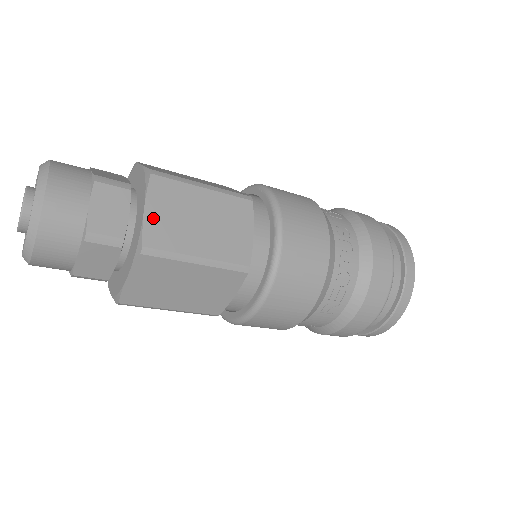
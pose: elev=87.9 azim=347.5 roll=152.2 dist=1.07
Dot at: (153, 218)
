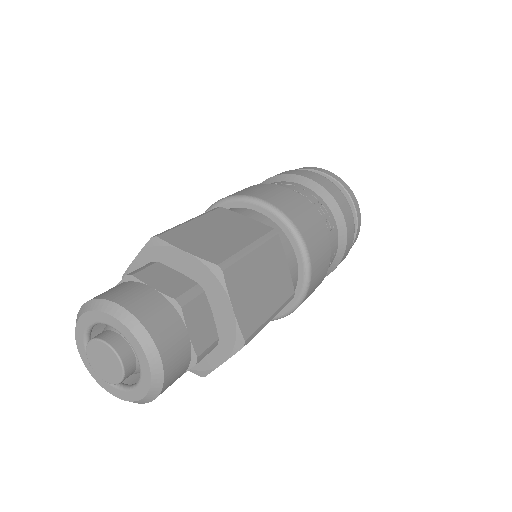
Dot at: (197, 251)
